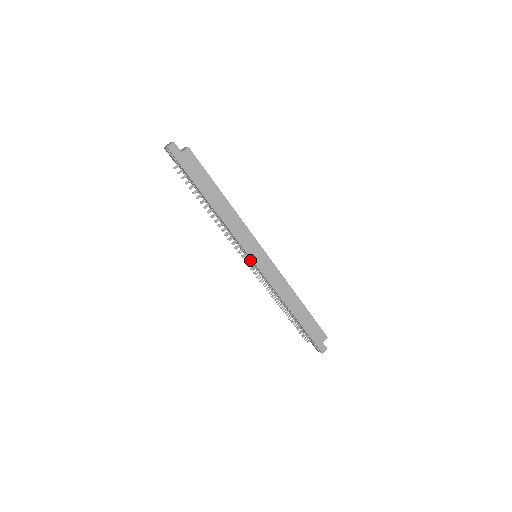
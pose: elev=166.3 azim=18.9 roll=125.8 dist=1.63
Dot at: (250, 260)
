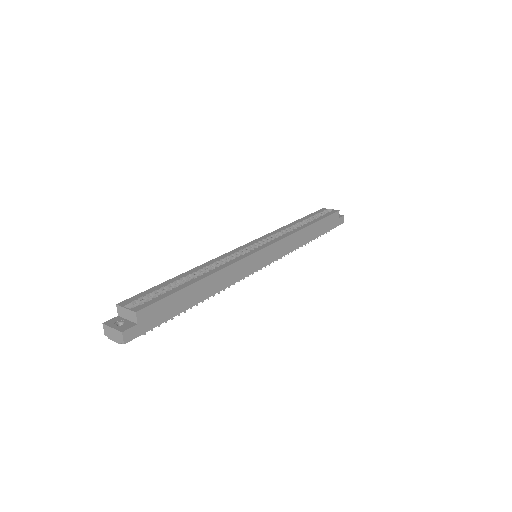
Dot at: occluded
